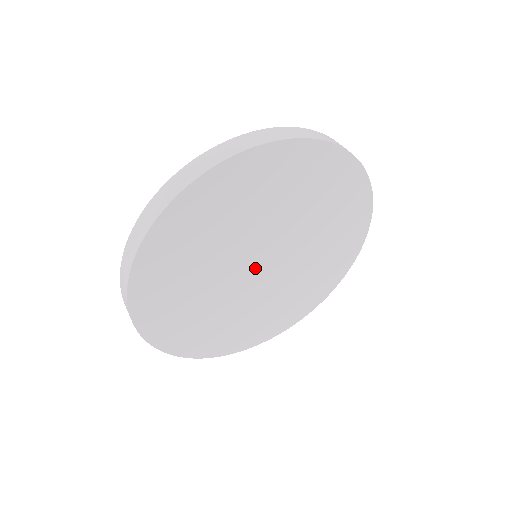
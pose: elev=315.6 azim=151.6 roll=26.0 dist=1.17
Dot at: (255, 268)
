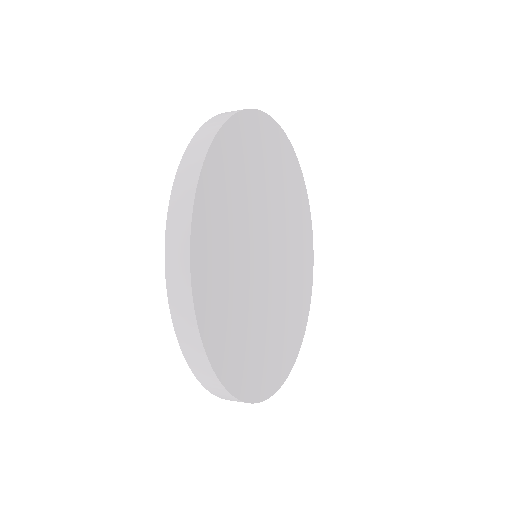
Dot at: (266, 252)
